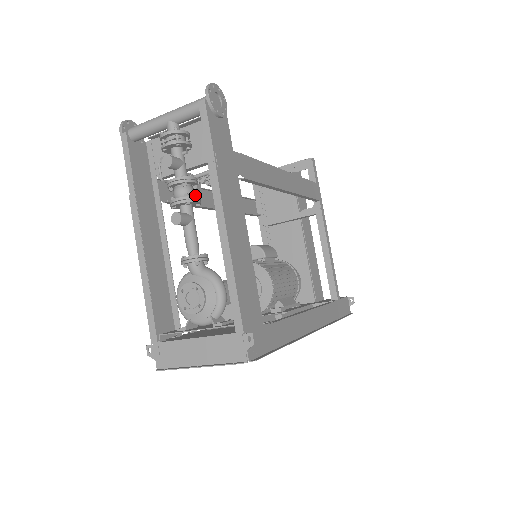
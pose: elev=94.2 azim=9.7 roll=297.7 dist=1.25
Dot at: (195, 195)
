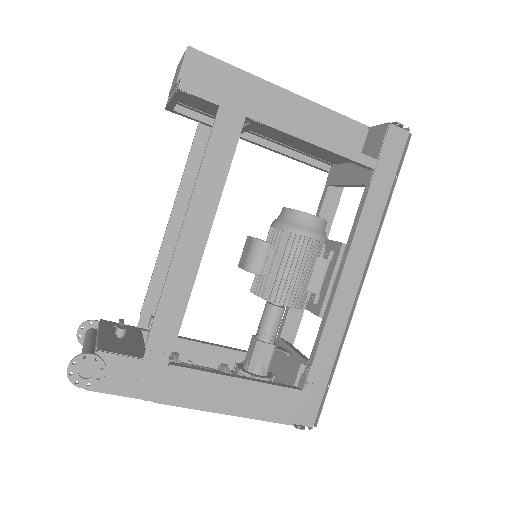
Dot at: occluded
